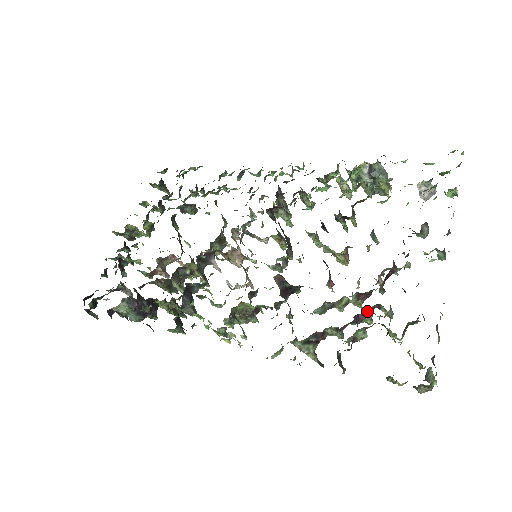
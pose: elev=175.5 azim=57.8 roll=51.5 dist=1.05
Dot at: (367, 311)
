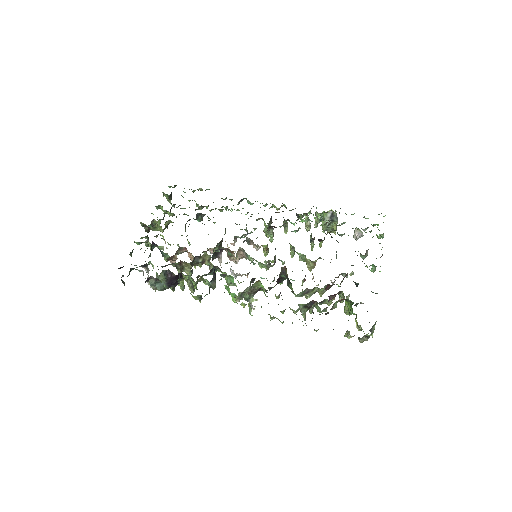
Dot at: occluded
